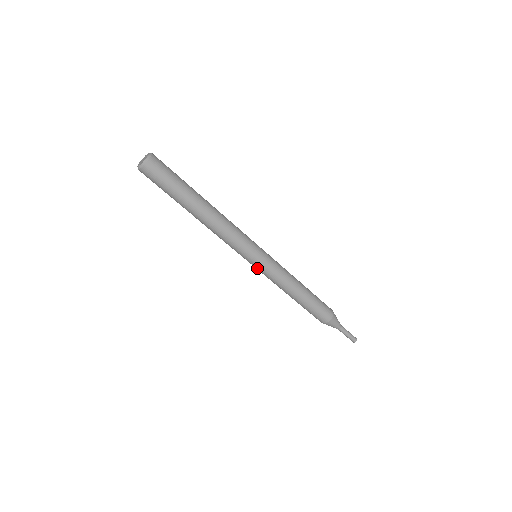
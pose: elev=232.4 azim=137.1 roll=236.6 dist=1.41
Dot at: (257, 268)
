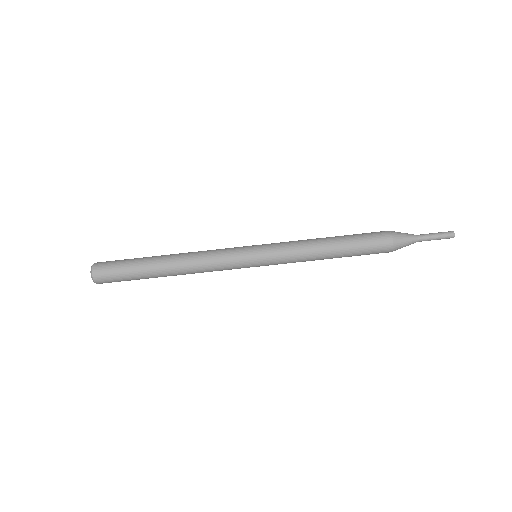
Dot at: (266, 265)
